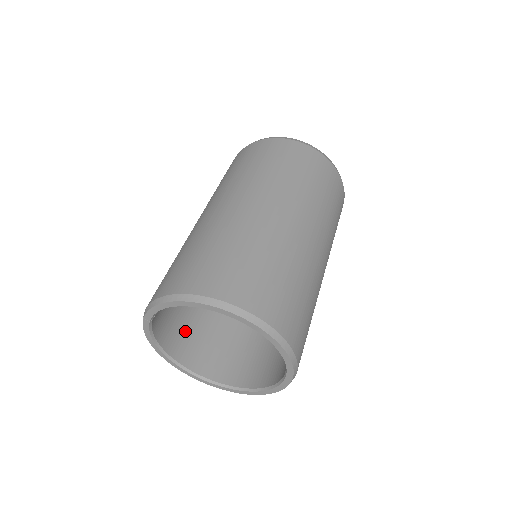
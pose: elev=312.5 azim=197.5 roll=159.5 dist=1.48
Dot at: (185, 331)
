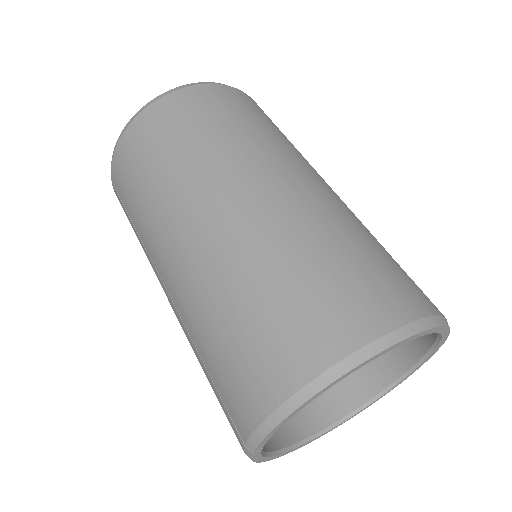
Dot at: occluded
